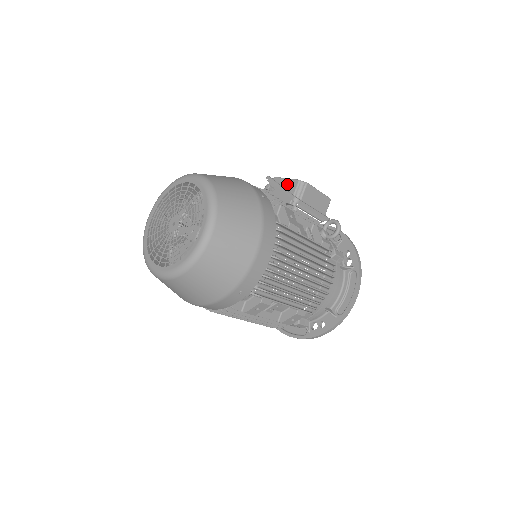
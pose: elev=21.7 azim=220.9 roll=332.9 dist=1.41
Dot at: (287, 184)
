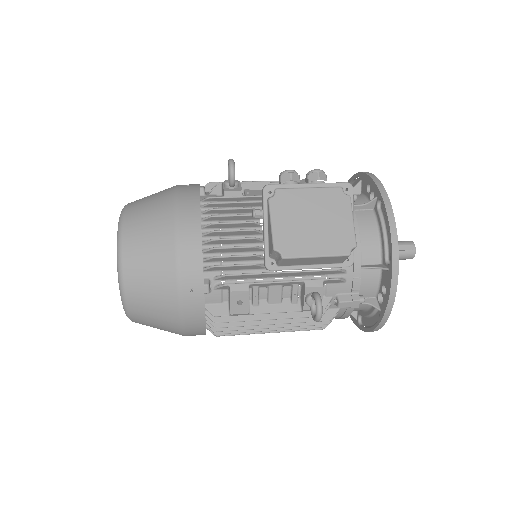
Dot at: (269, 233)
